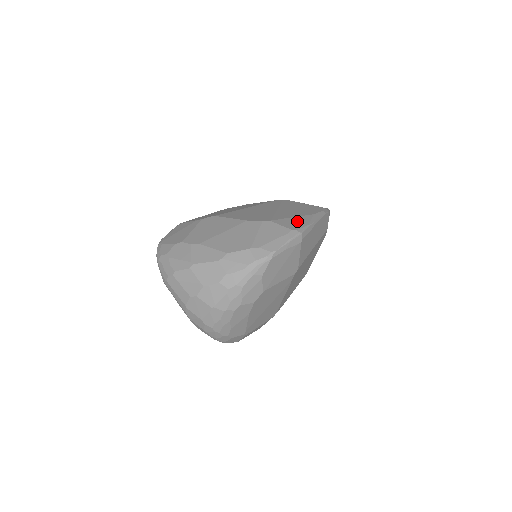
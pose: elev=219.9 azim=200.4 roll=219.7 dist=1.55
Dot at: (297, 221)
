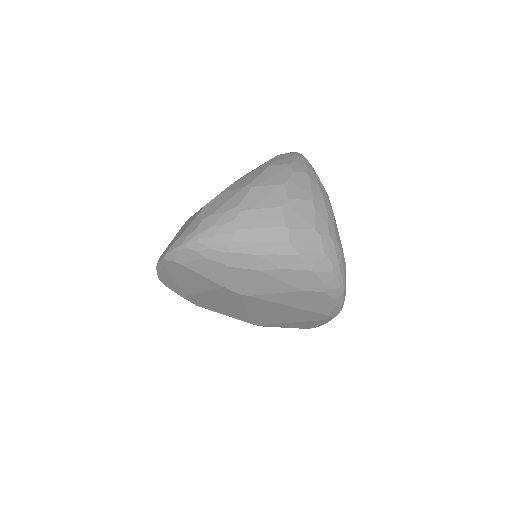
Dot at: occluded
